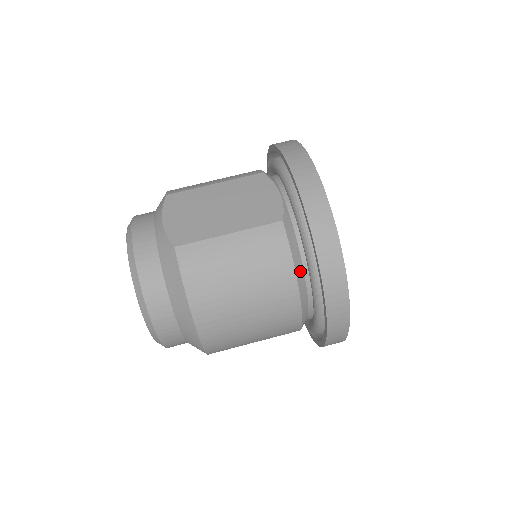
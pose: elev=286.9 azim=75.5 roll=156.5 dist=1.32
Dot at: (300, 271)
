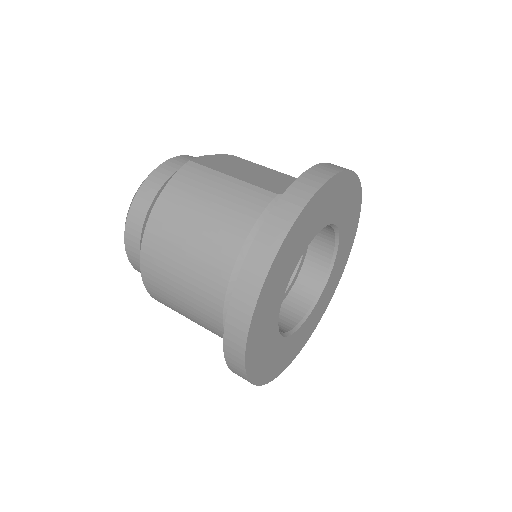
Dot at: occluded
